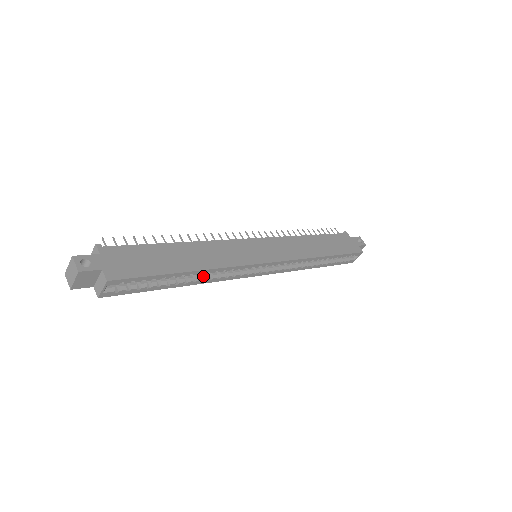
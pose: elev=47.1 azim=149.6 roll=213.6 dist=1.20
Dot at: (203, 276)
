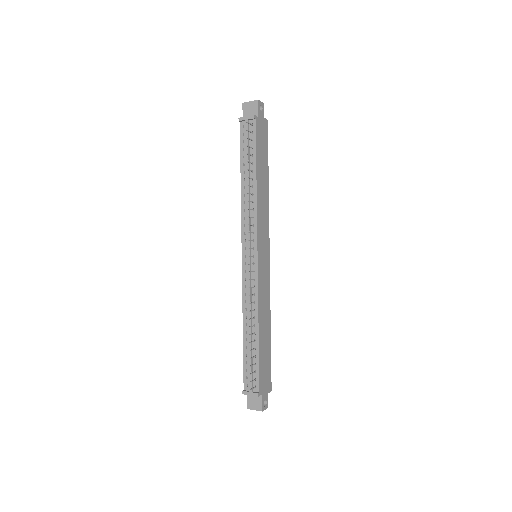
Dot at: occluded
